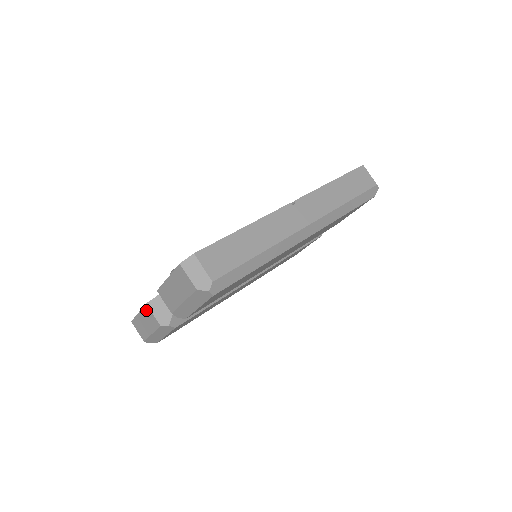
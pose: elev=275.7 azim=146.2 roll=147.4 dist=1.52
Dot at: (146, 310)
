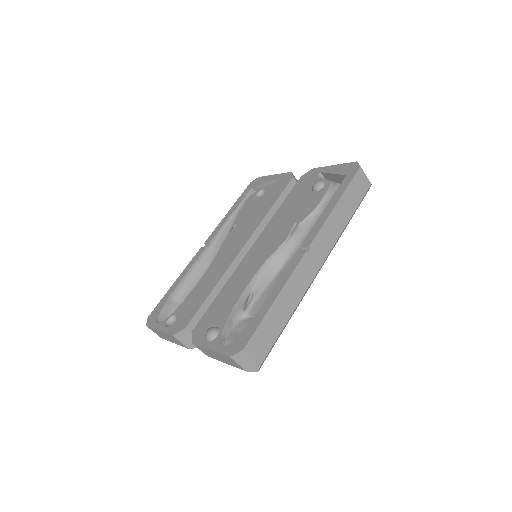
Dot at: (171, 337)
